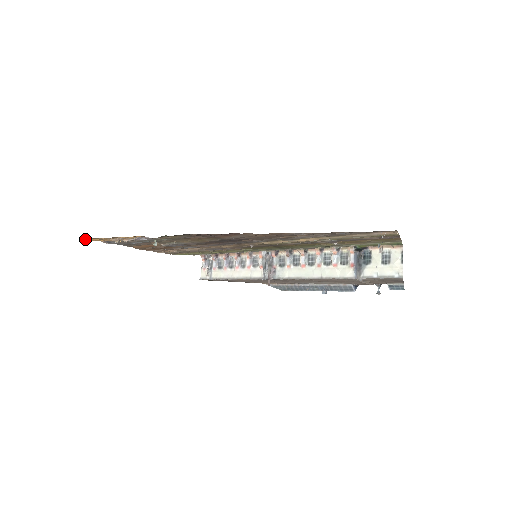
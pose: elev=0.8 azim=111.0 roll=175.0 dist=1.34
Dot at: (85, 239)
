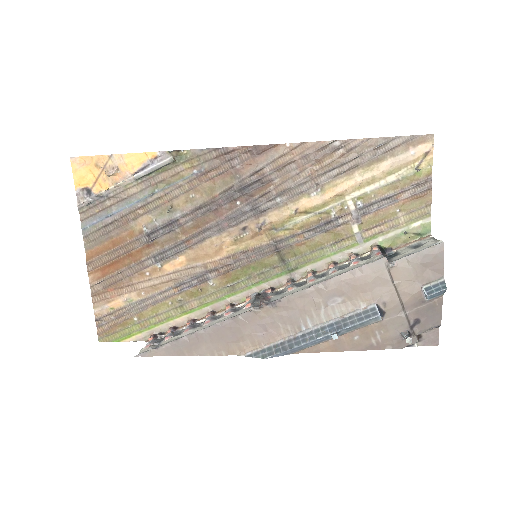
Dot at: (73, 166)
